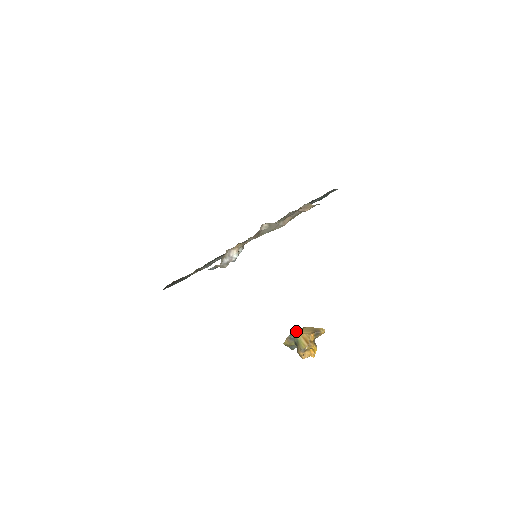
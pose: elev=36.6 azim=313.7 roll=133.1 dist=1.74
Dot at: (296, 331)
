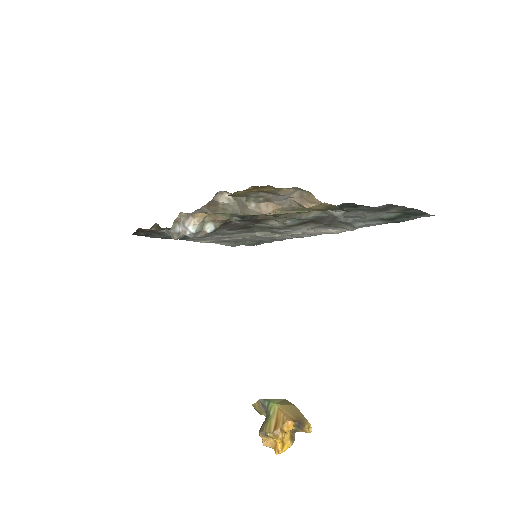
Dot at: (279, 401)
